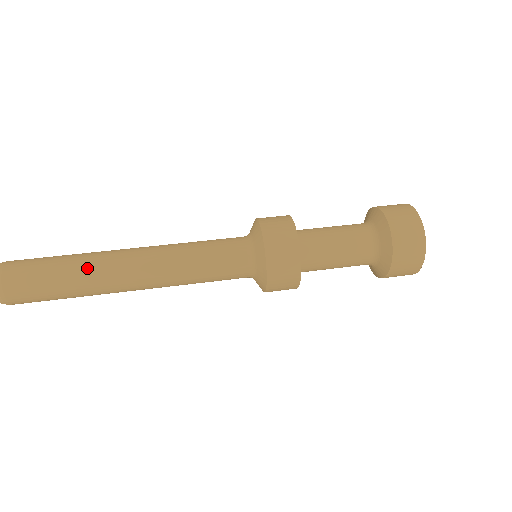
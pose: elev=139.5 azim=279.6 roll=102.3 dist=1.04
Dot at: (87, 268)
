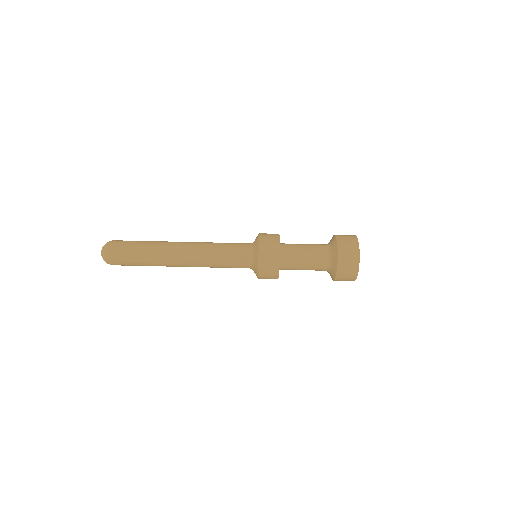
Dot at: occluded
